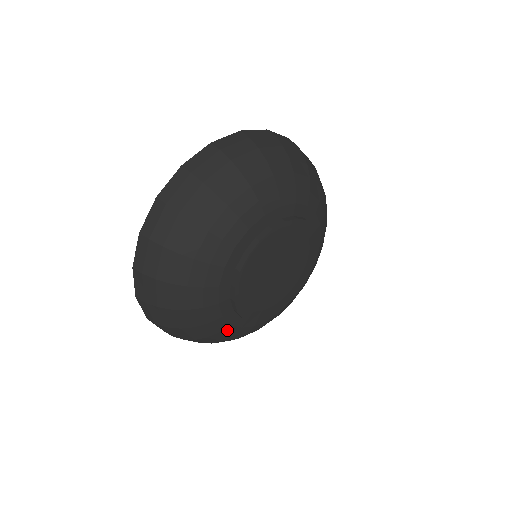
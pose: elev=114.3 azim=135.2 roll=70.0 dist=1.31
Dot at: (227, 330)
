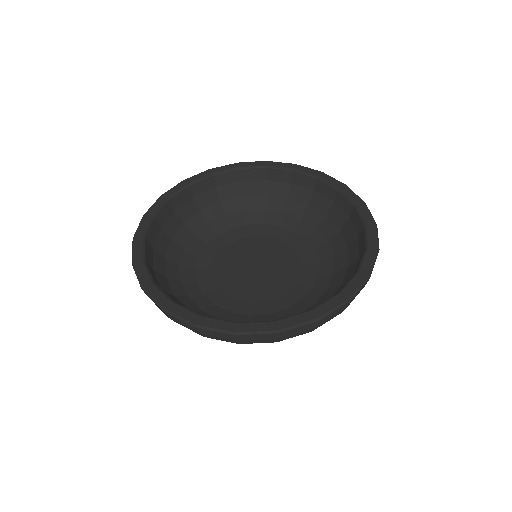
Dot at: occluded
